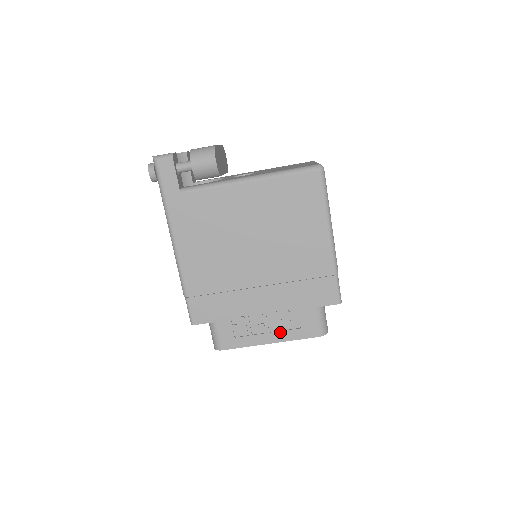
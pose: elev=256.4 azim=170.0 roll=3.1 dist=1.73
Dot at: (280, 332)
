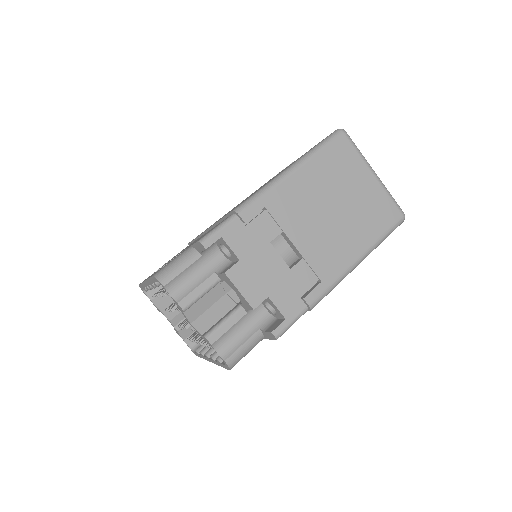
Dot at: occluded
